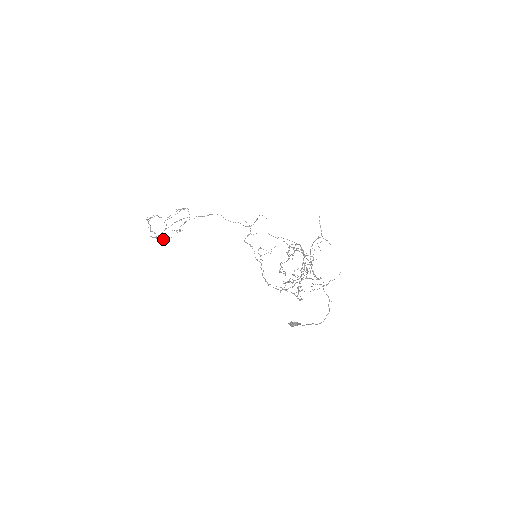
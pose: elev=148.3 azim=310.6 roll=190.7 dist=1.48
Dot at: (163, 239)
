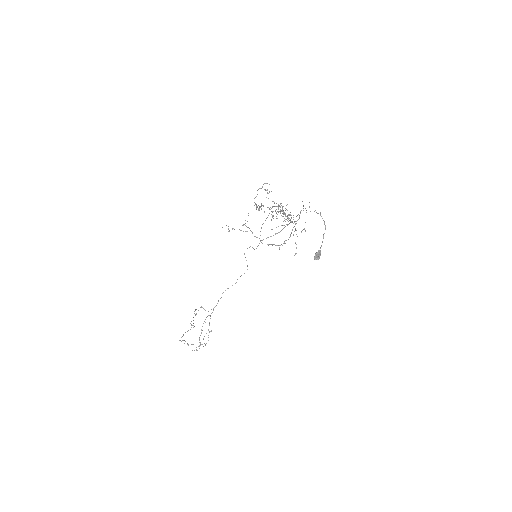
Dot at: occluded
